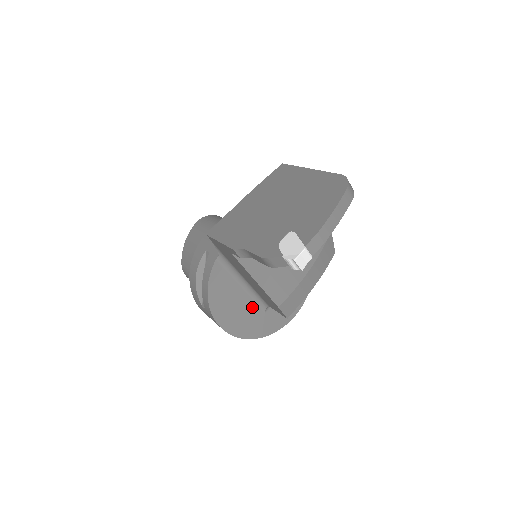
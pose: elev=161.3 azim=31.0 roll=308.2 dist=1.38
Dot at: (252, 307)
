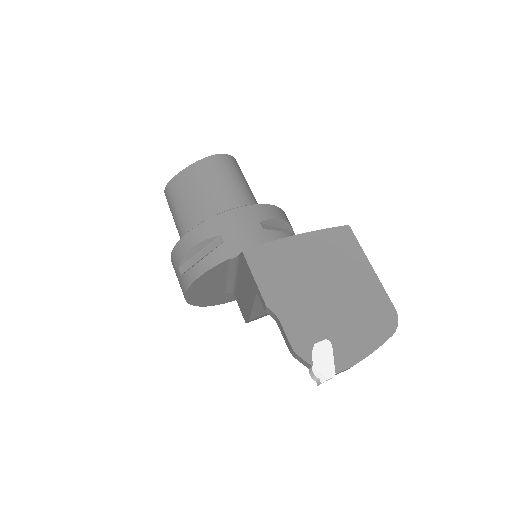
Dot at: (220, 290)
